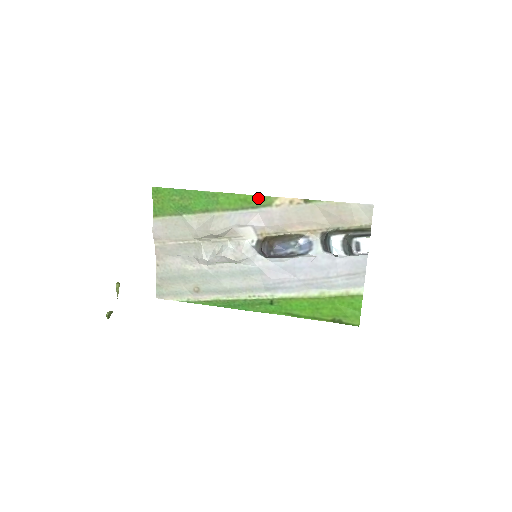
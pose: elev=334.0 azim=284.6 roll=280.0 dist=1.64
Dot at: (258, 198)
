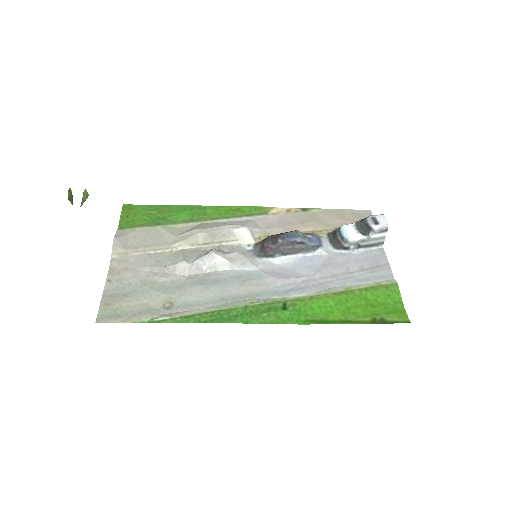
Dot at: (252, 208)
